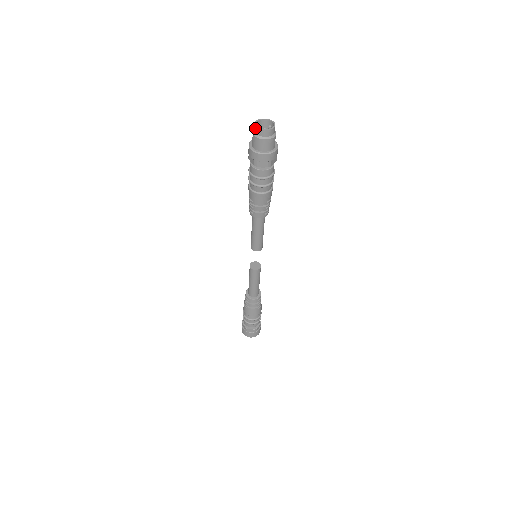
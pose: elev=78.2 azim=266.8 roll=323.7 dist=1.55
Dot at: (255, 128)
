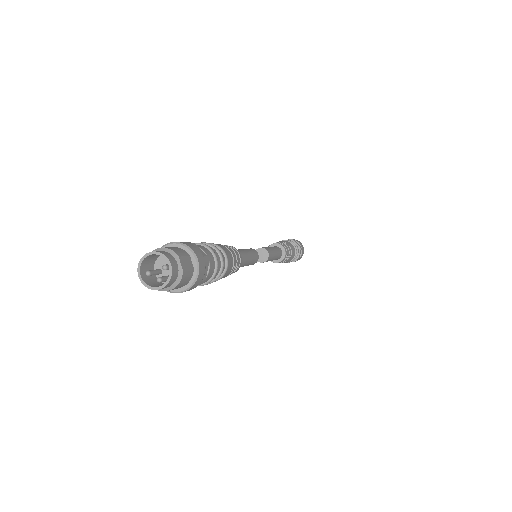
Dot at: (144, 284)
